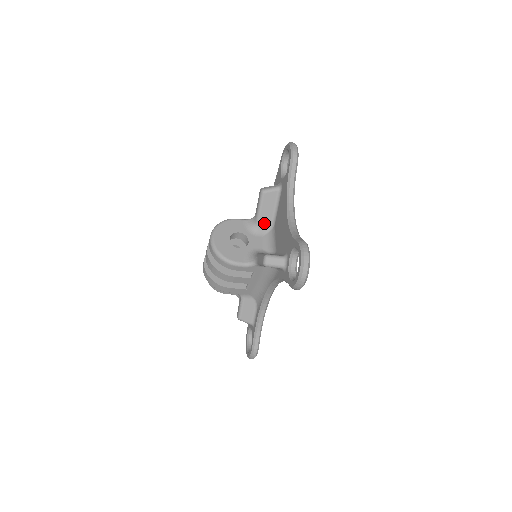
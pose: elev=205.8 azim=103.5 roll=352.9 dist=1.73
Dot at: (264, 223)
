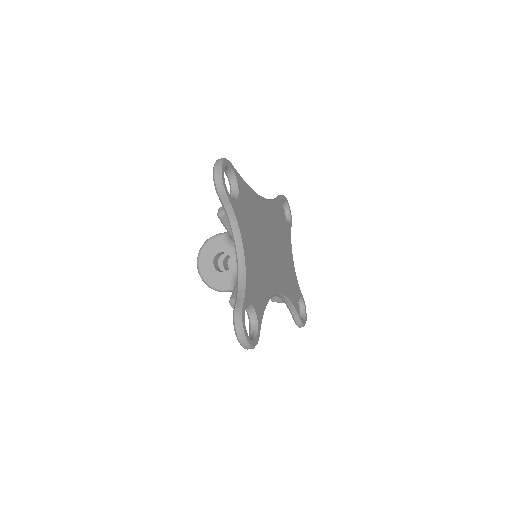
Dot at: occluded
